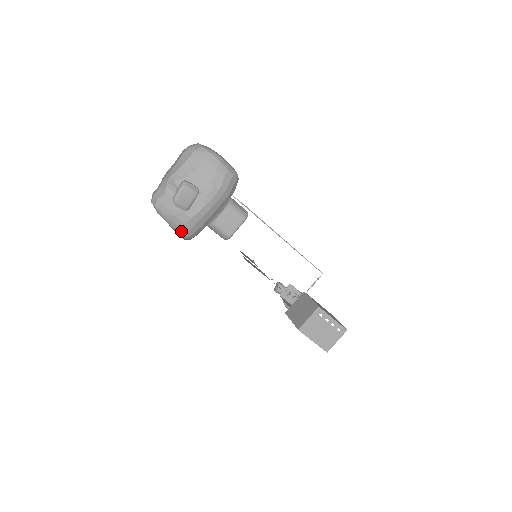
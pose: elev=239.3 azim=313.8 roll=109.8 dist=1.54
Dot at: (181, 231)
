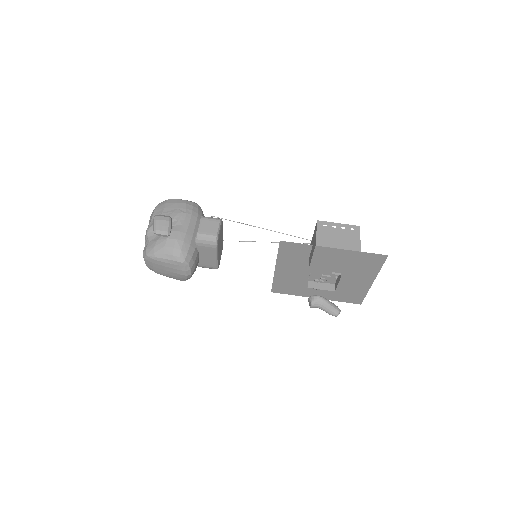
Dot at: (175, 256)
